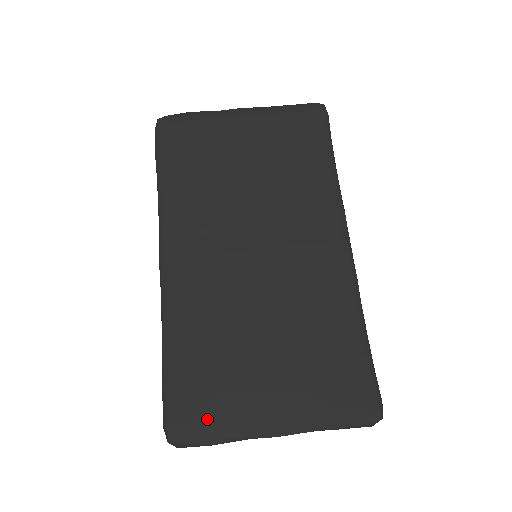
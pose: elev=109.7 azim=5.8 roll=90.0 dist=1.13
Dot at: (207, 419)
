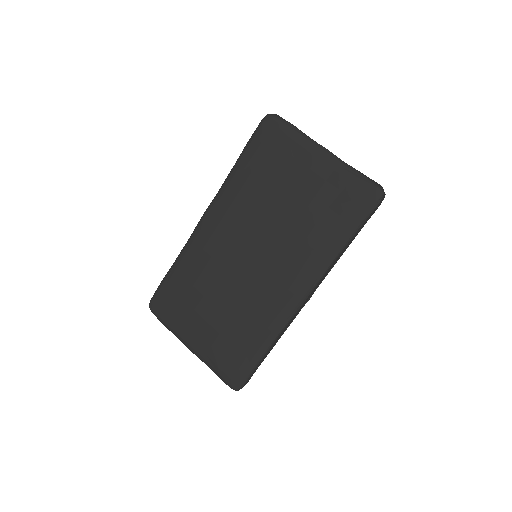
Dot at: (167, 314)
